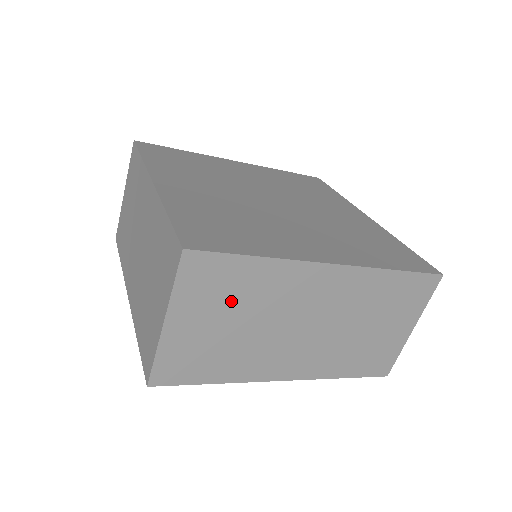
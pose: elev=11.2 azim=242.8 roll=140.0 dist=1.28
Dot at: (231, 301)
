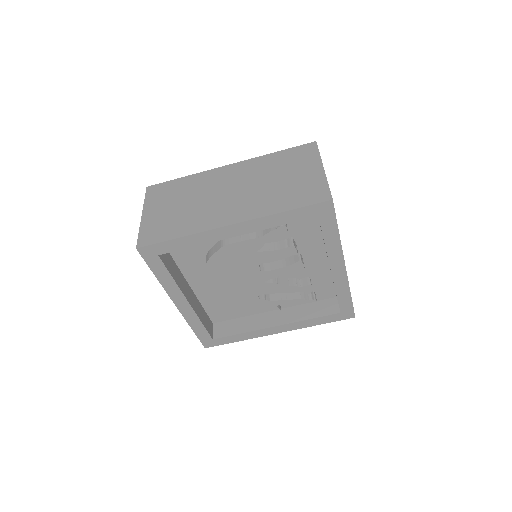
Dot at: (175, 197)
